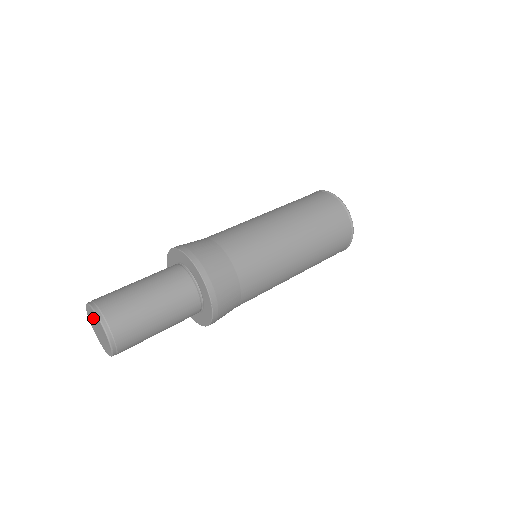
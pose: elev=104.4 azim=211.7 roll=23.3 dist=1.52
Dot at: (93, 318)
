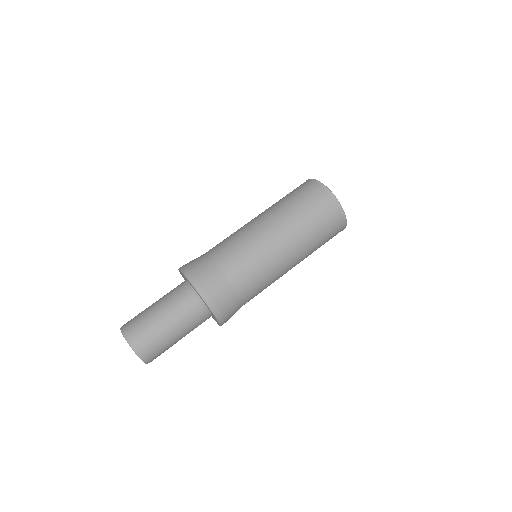
Dot at: occluded
